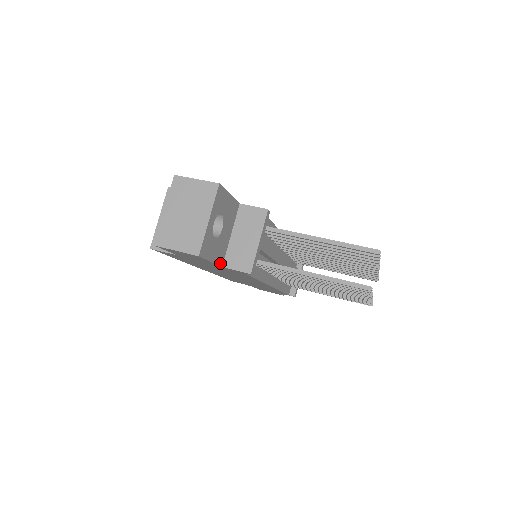
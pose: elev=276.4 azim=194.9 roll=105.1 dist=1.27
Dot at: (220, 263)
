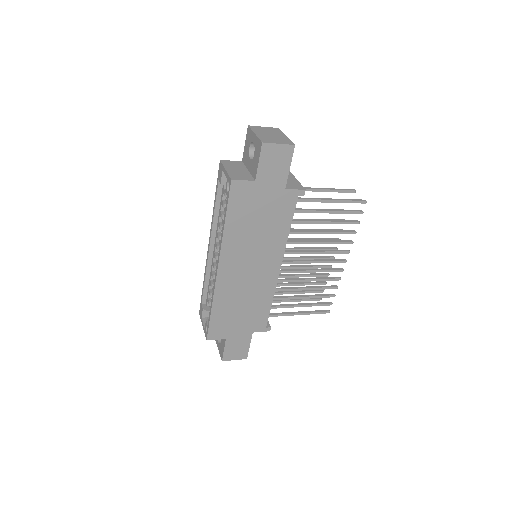
Dot at: (285, 183)
